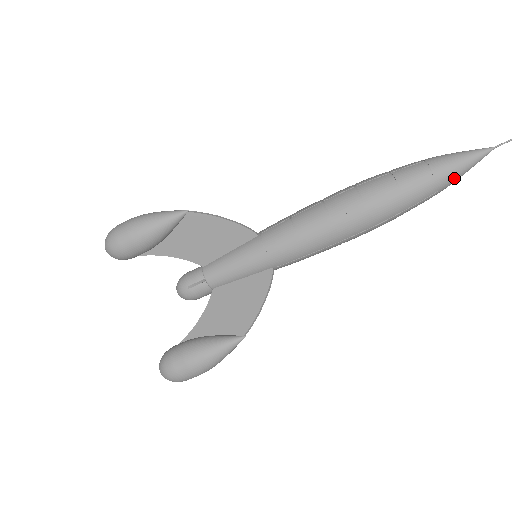
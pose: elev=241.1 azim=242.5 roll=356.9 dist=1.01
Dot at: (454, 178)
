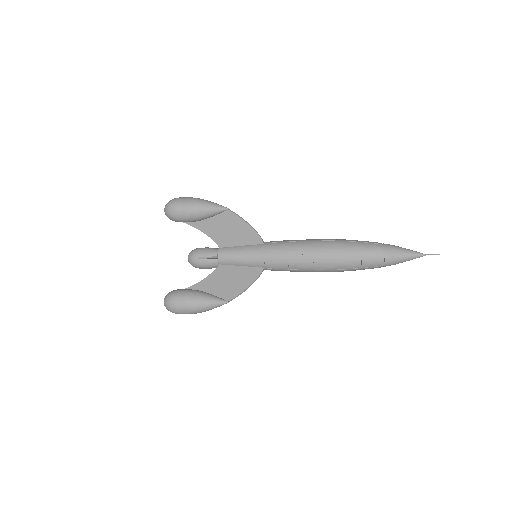
Dot at: occluded
